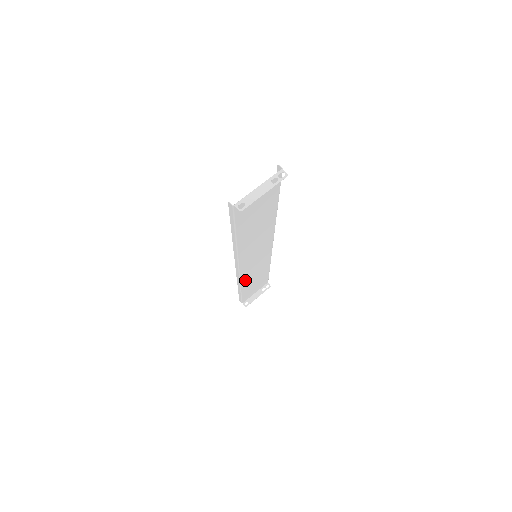
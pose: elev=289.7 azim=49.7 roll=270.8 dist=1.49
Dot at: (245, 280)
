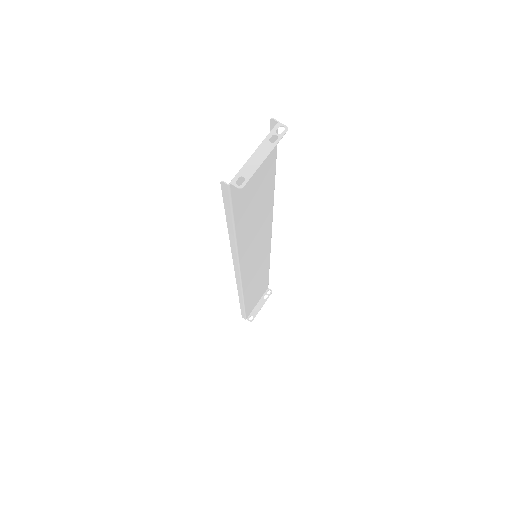
Dot at: (247, 290)
